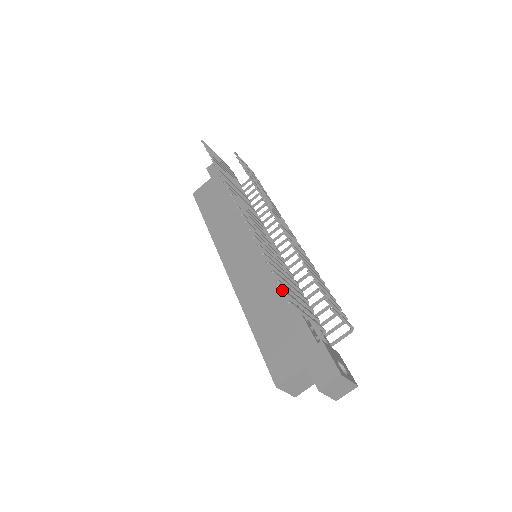
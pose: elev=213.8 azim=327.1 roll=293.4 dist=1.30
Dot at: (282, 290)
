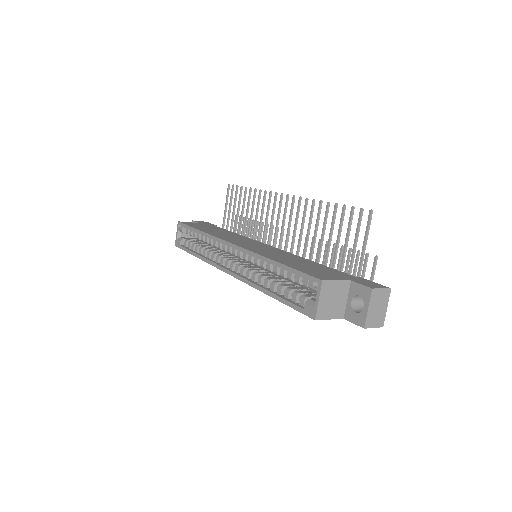
Dot at: (304, 259)
